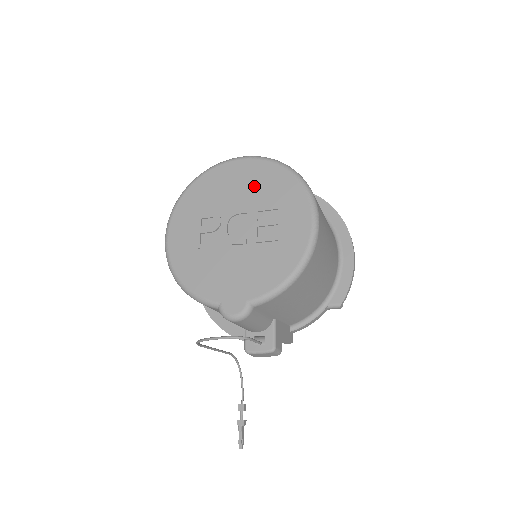
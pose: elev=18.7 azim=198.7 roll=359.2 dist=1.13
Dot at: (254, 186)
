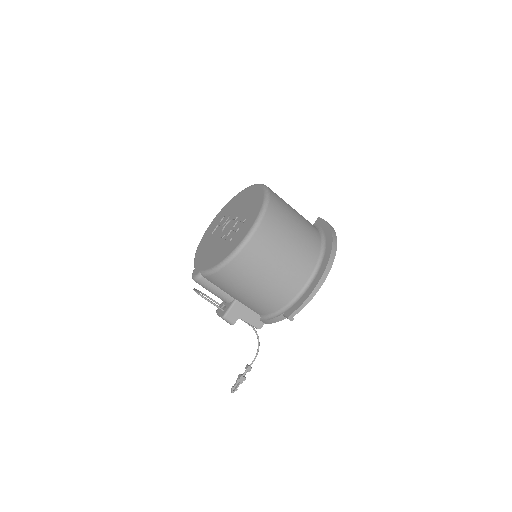
Dot at: (249, 204)
